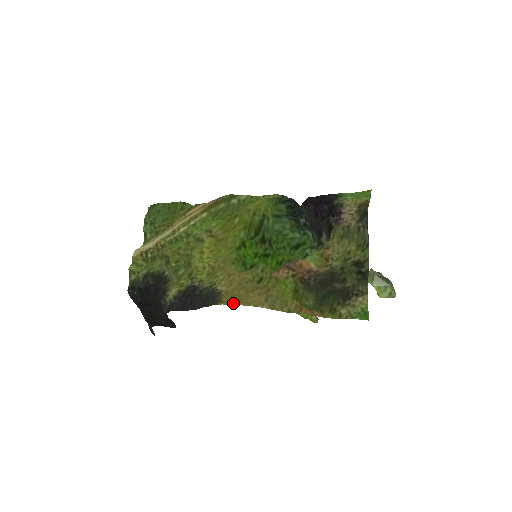
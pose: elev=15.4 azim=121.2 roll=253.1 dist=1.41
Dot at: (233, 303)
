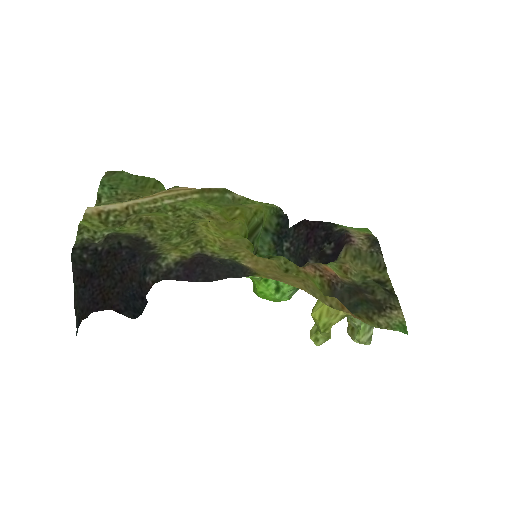
Dot at: (274, 279)
